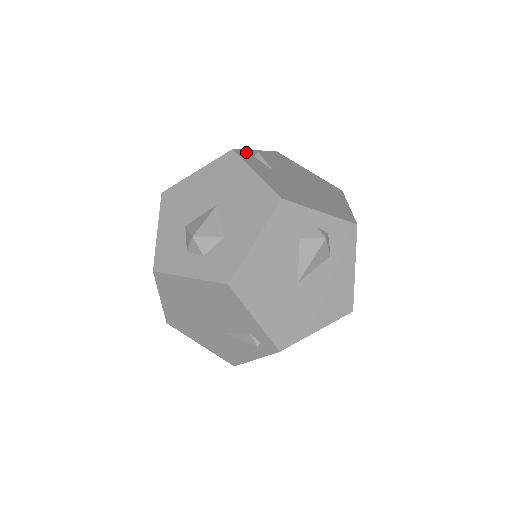
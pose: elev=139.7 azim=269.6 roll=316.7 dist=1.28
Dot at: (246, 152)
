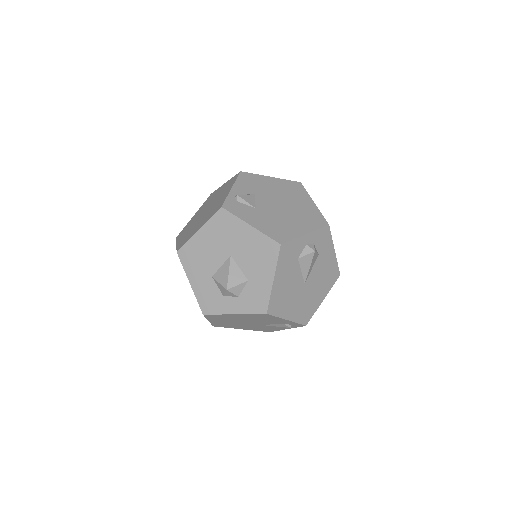
Dot at: (229, 201)
